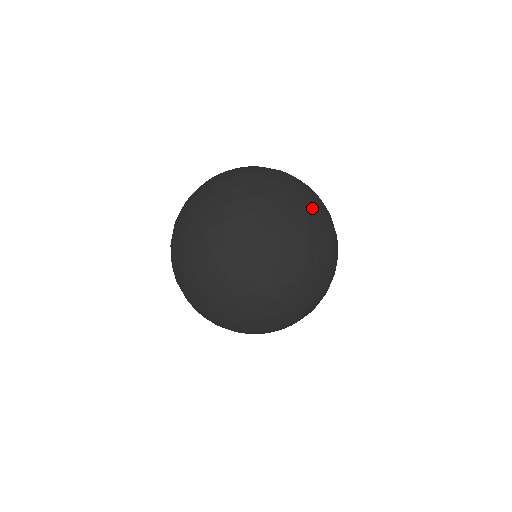
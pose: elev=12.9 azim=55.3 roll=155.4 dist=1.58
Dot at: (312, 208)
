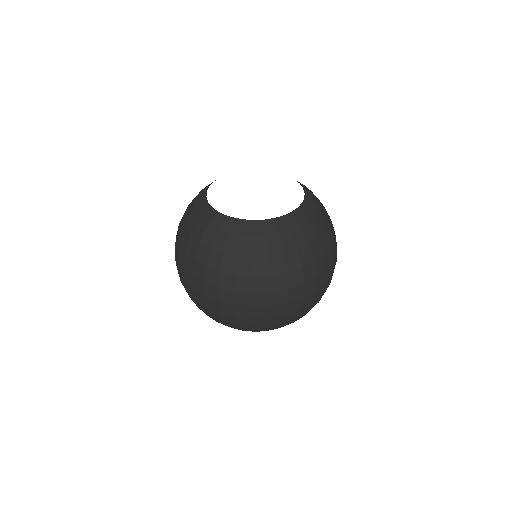
Dot at: (263, 315)
